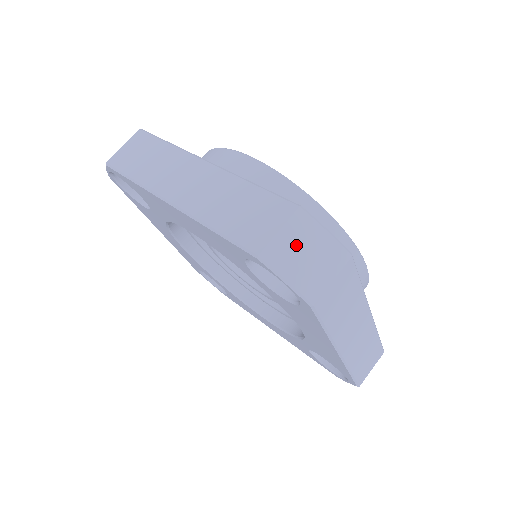
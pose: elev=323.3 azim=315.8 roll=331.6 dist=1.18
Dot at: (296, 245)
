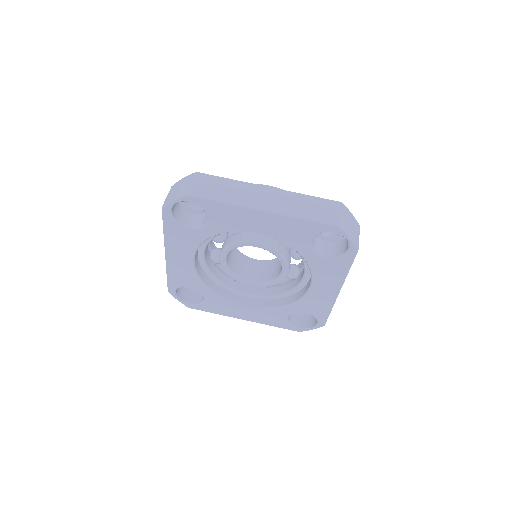
Dot at: (347, 220)
